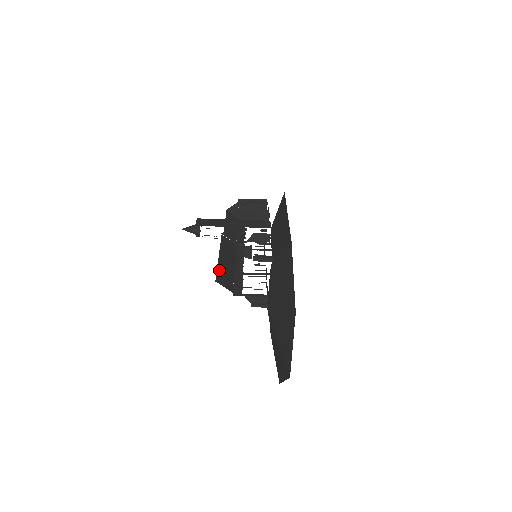
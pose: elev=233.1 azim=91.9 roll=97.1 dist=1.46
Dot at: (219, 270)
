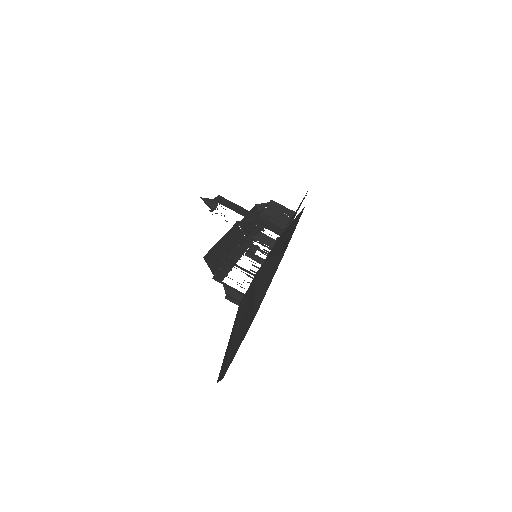
Dot at: (213, 250)
